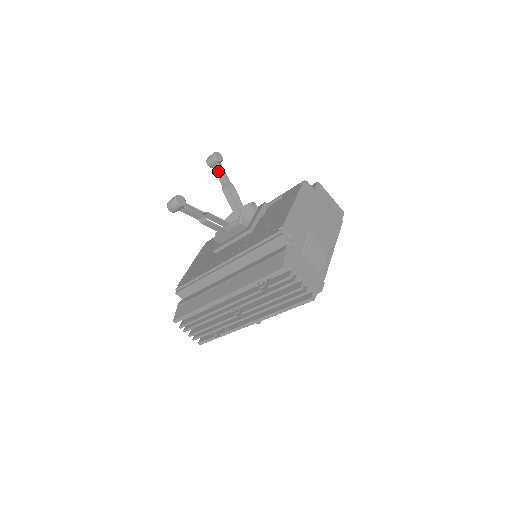
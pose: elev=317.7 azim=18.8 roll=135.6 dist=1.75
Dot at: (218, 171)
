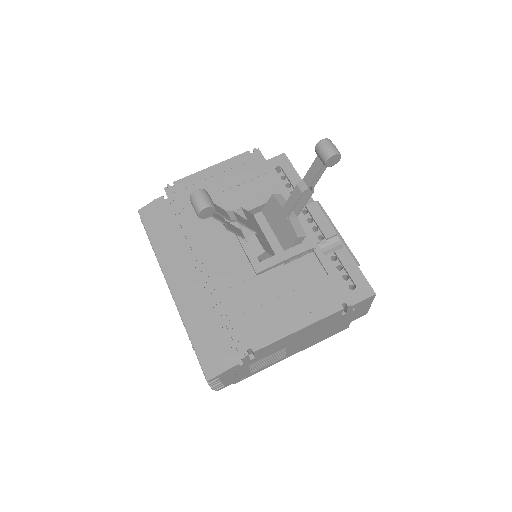
Dot at: (315, 167)
